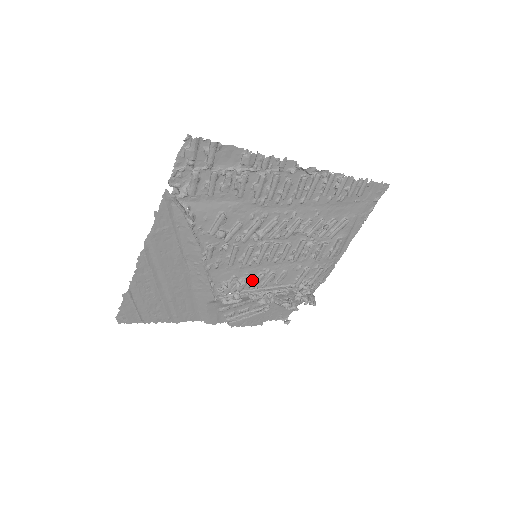
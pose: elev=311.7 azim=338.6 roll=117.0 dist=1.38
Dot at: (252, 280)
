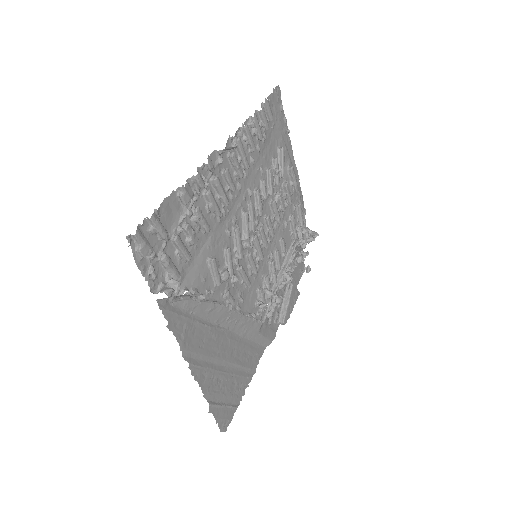
Dot at: (269, 275)
